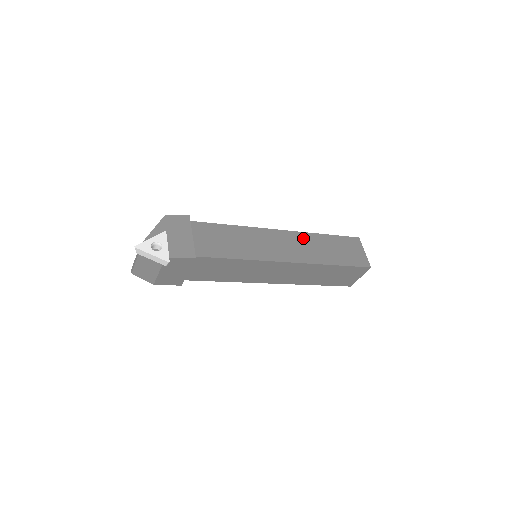
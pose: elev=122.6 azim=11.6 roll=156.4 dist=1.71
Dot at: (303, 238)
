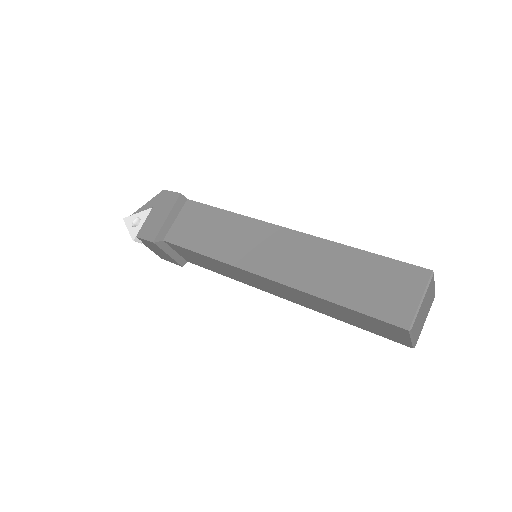
Dot at: (314, 247)
